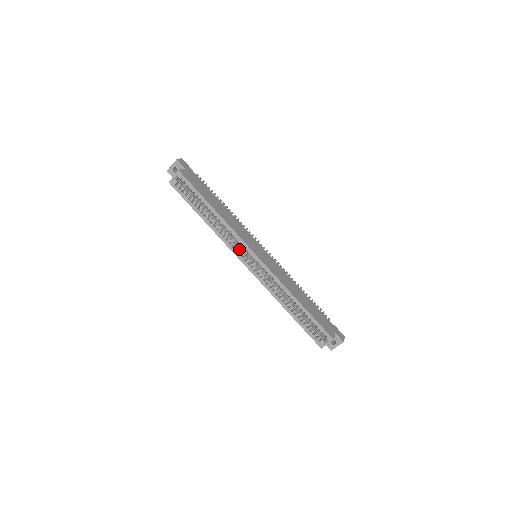
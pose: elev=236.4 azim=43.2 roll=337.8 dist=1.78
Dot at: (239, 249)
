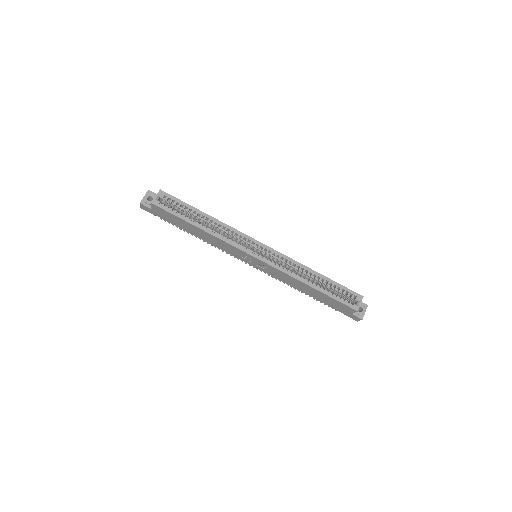
Dot at: (243, 245)
